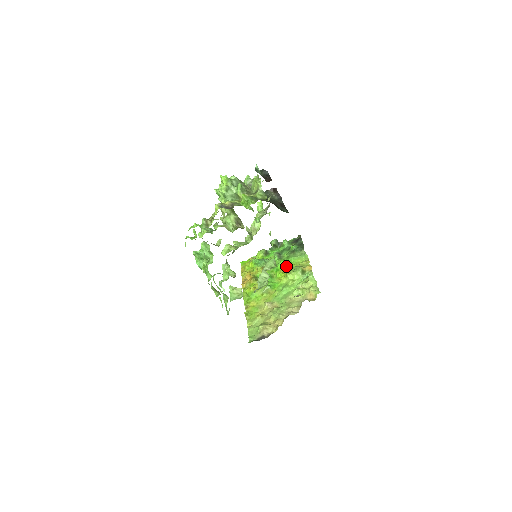
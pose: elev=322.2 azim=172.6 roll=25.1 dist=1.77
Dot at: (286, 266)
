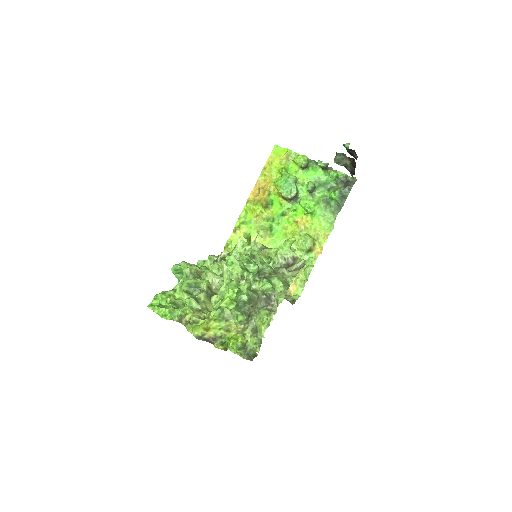
Dot at: (305, 217)
